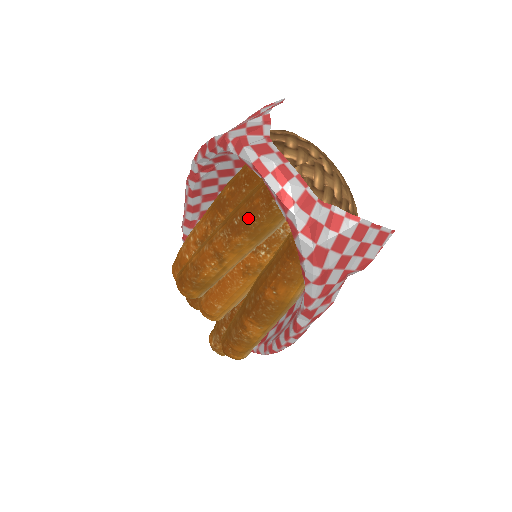
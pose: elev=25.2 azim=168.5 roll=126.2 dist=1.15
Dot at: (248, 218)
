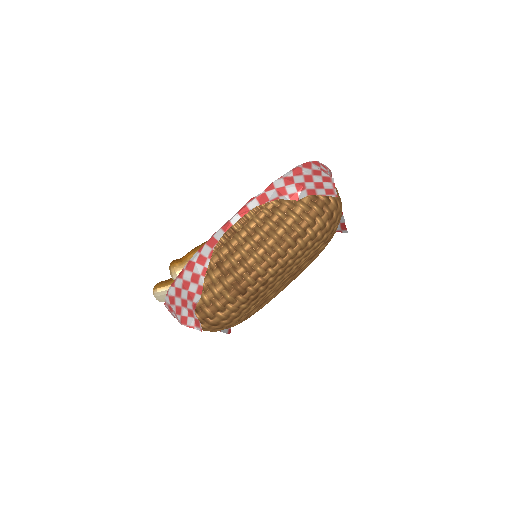
Dot at: occluded
